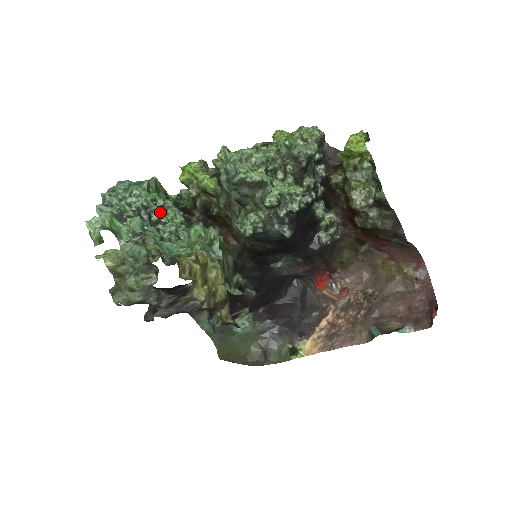
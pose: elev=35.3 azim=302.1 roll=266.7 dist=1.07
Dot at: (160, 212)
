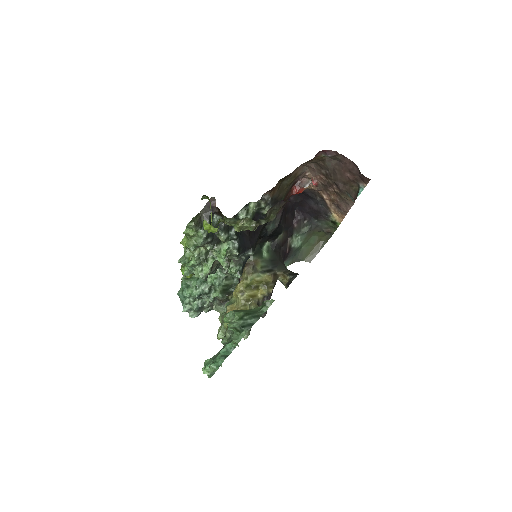
Dot at: (204, 285)
